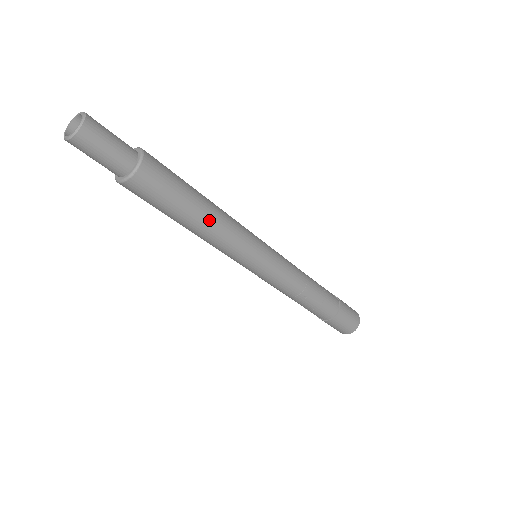
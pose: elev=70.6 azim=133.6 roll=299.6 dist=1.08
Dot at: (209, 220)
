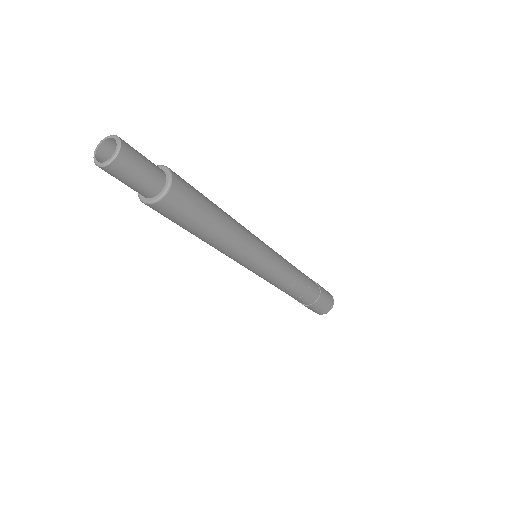
Dot at: (227, 227)
